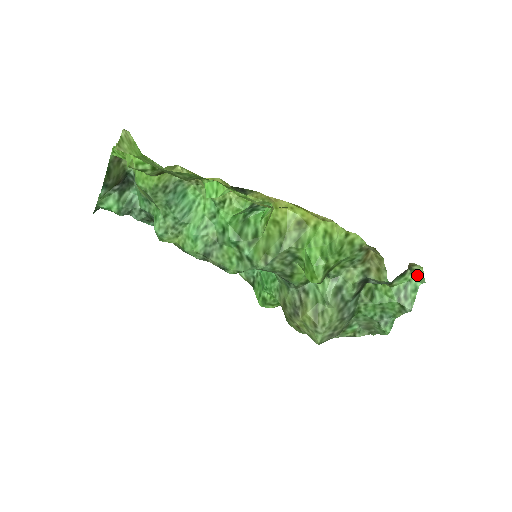
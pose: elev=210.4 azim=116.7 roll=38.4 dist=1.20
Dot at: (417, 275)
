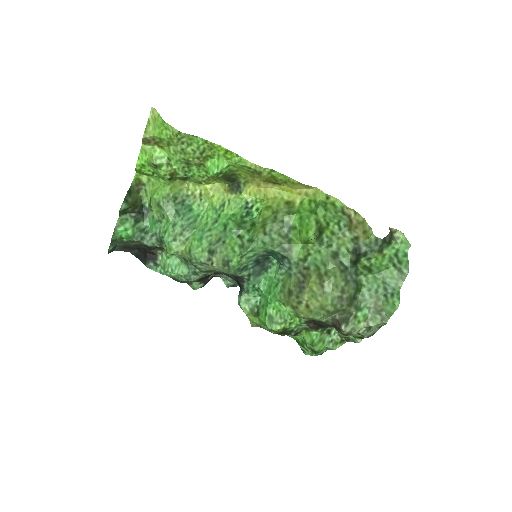
Dot at: (401, 243)
